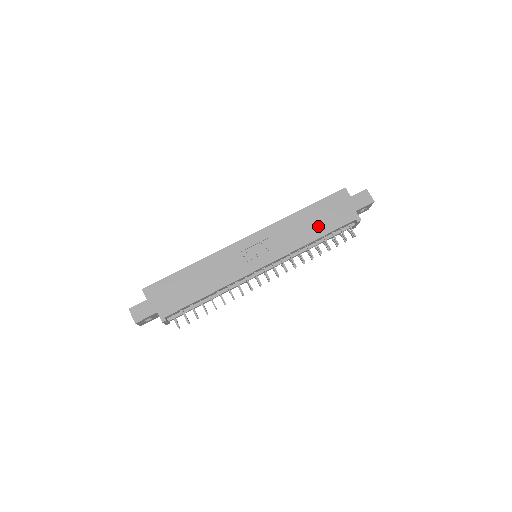
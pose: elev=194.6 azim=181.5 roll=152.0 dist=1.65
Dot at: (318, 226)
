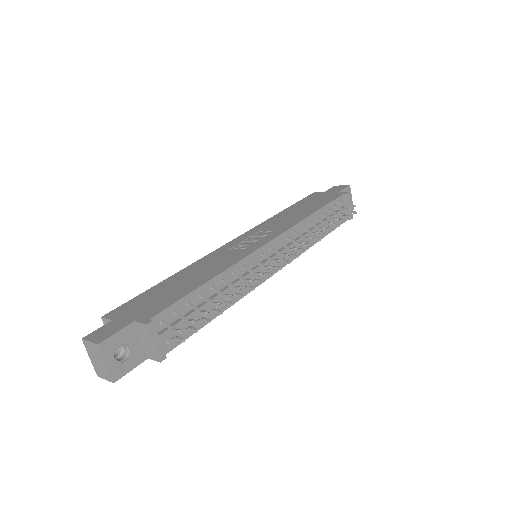
Dot at: (308, 209)
